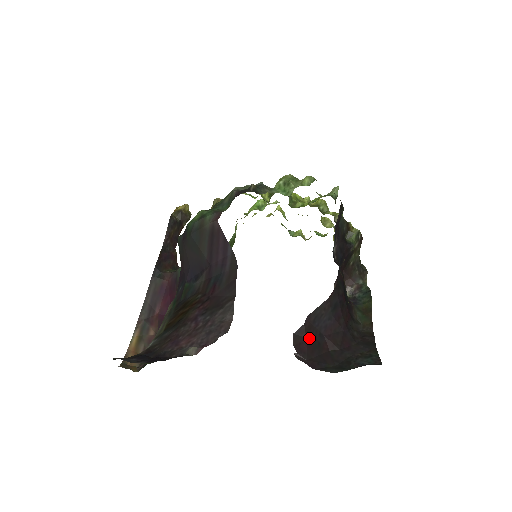
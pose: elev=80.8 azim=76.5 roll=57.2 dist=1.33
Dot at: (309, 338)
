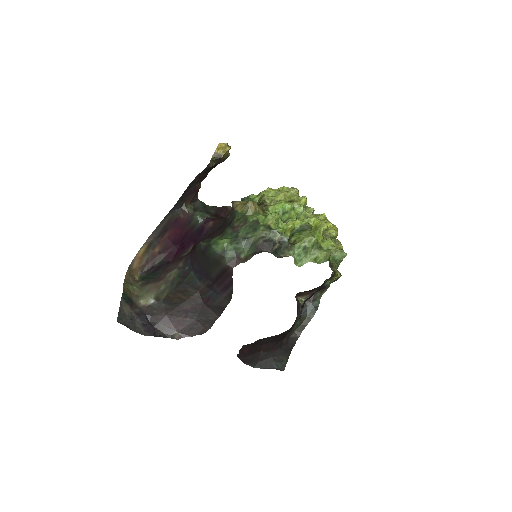
Dot at: (252, 347)
